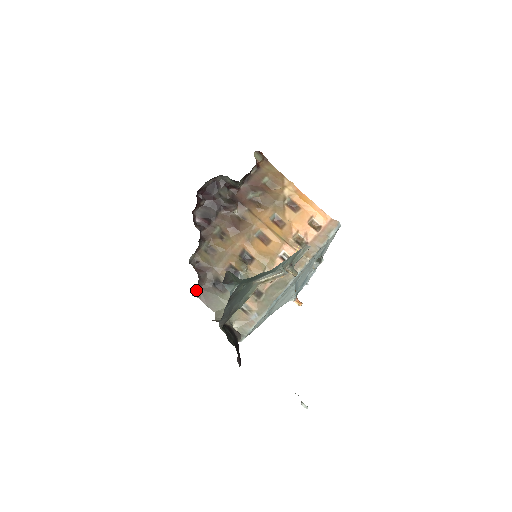
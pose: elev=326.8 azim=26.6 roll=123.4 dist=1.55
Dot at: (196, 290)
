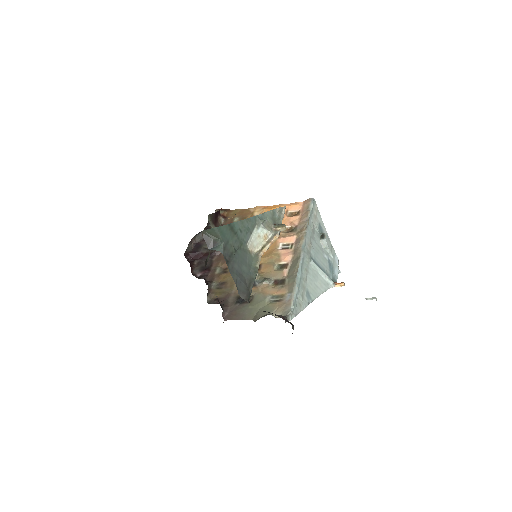
Dot at: (226, 316)
